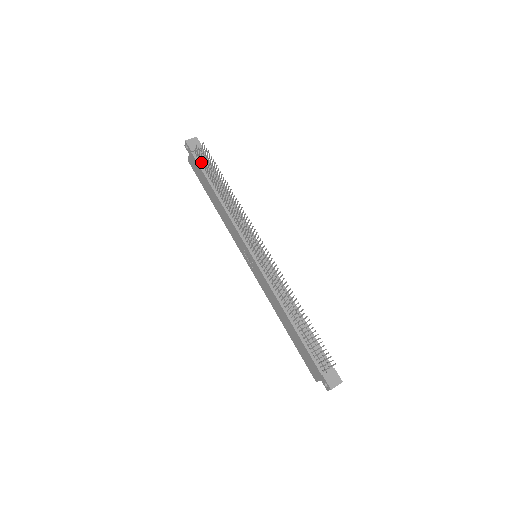
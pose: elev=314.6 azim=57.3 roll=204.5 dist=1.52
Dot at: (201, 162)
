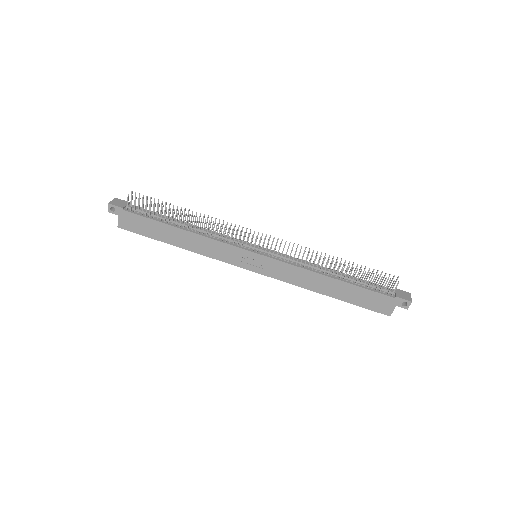
Dot at: (139, 213)
